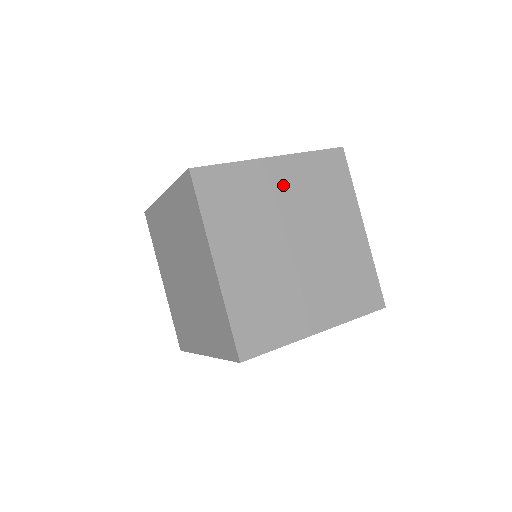
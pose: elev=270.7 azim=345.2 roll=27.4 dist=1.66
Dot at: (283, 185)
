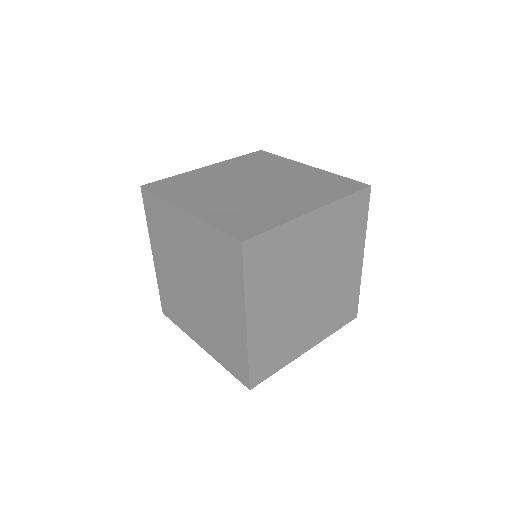
Dot at: (315, 237)
